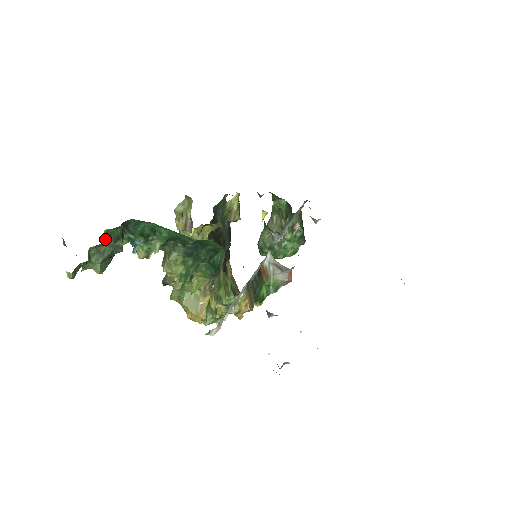
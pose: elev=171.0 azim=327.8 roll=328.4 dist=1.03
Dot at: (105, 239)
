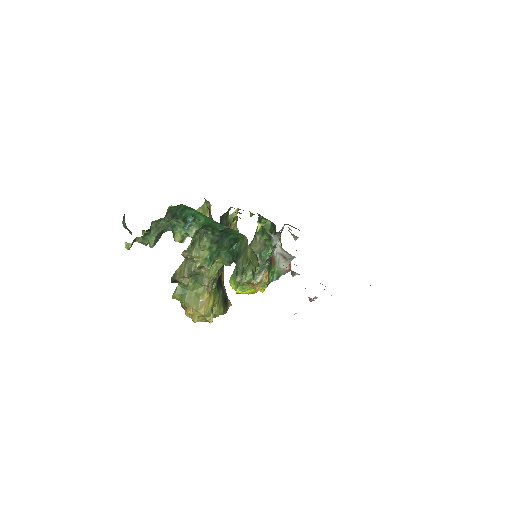
Dot at: (167, 214)
